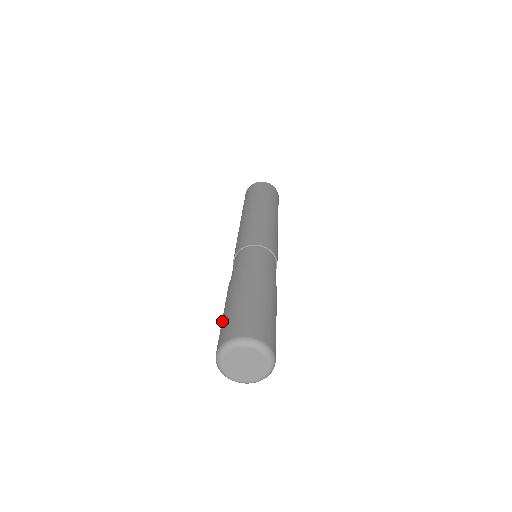
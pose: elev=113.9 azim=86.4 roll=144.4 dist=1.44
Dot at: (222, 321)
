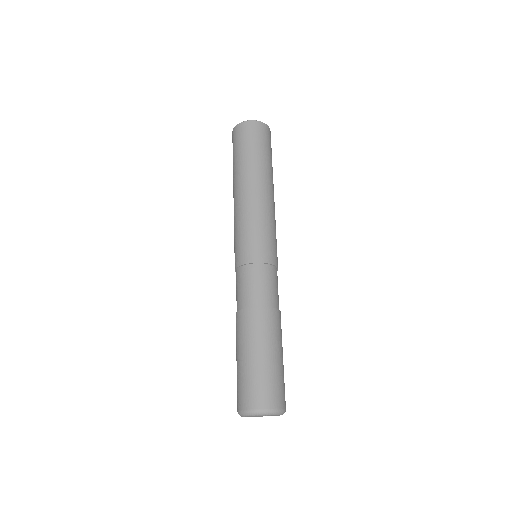
Dot at: (237, 372)
